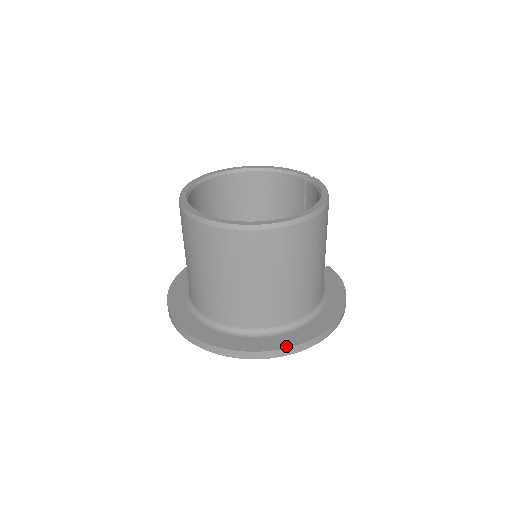
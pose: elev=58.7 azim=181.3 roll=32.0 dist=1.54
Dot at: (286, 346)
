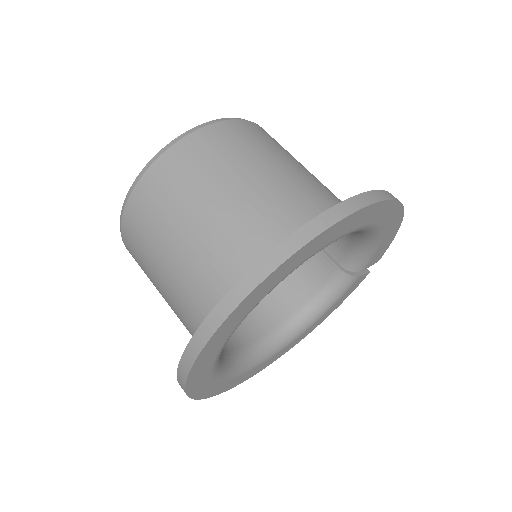
Dot at: (329, 210)
